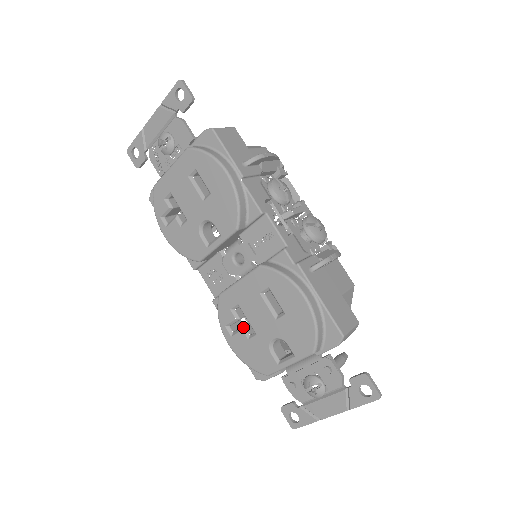
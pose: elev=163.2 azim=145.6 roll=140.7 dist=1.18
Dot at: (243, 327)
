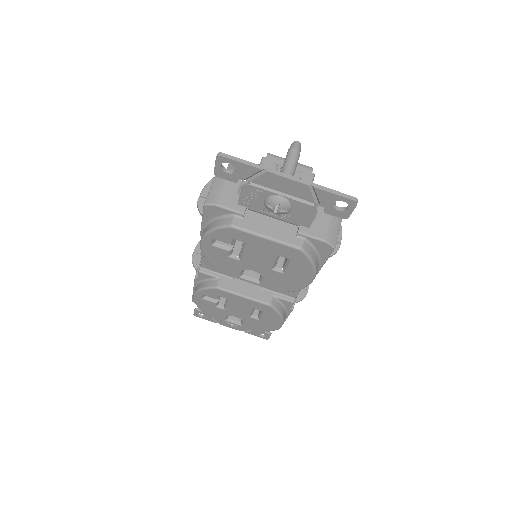
Dot at: (217, 302)
